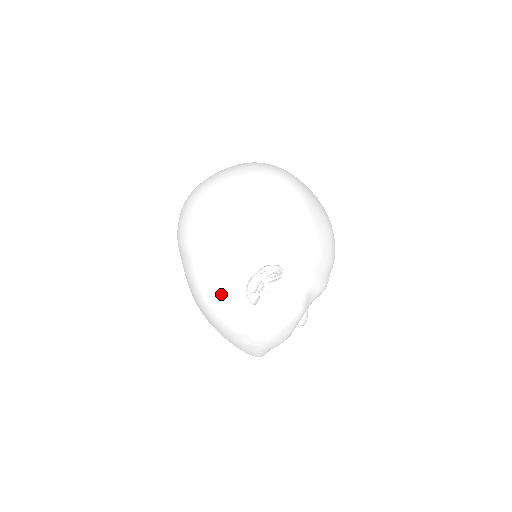
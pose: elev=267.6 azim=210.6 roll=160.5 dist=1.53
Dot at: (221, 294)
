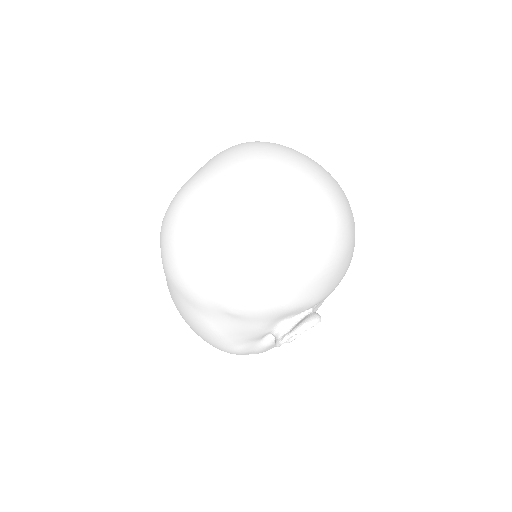
Dot at: (240, 340)
